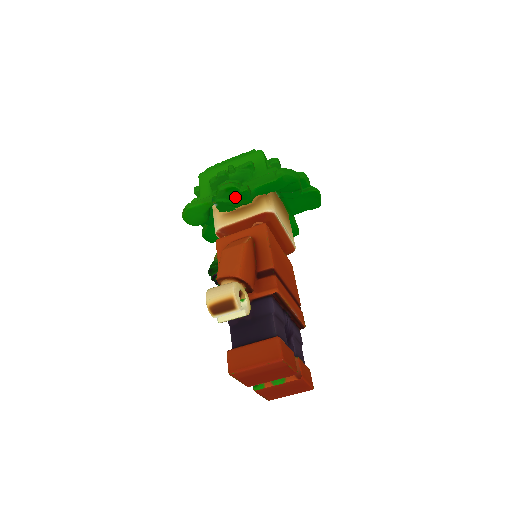
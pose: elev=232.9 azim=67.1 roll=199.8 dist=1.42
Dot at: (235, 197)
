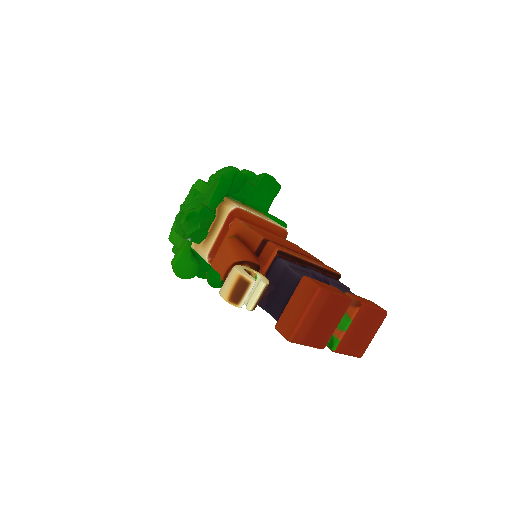
Dot at: (198, 220)
